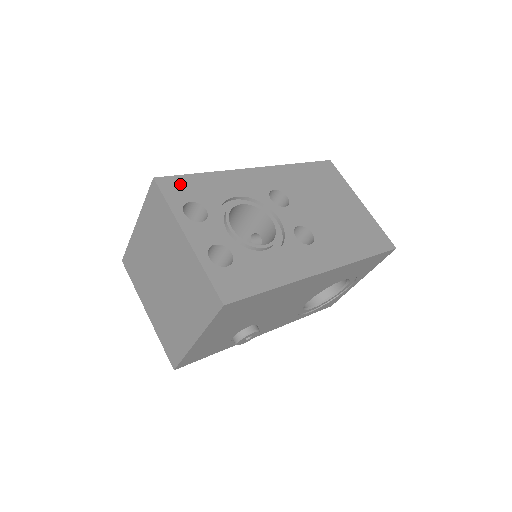
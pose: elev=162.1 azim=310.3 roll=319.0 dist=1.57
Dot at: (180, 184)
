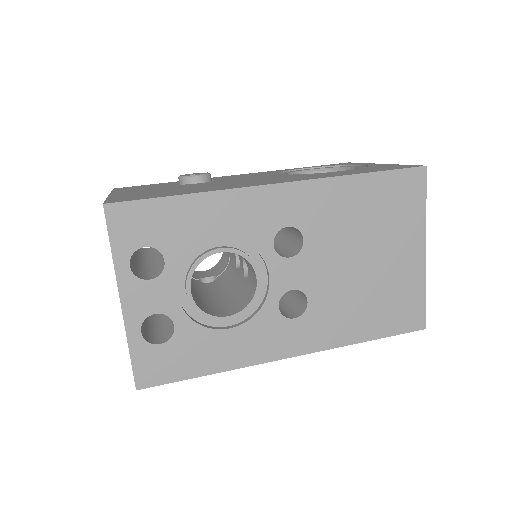
Dot at: (140, 216)
